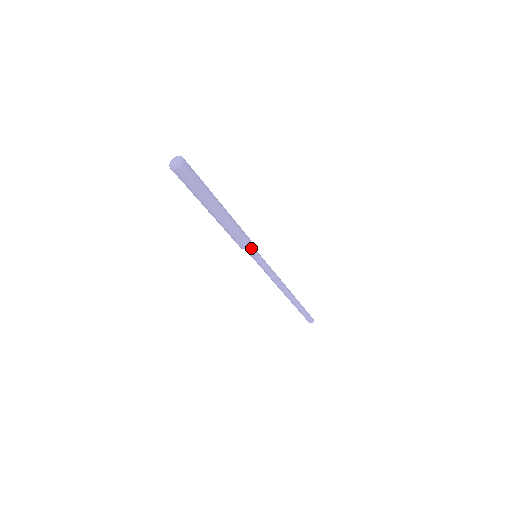
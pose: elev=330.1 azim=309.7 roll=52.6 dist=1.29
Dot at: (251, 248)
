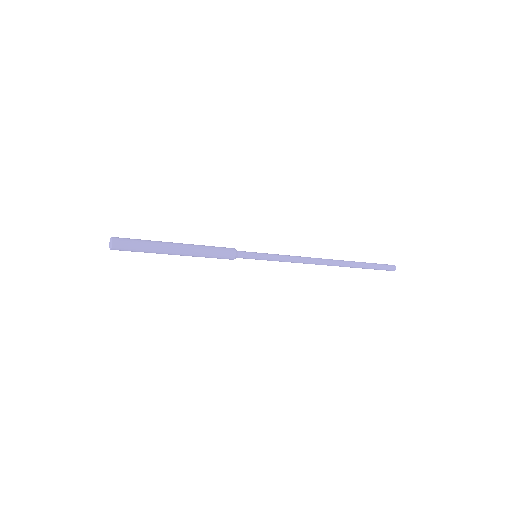
Dot at: (240, 257)
